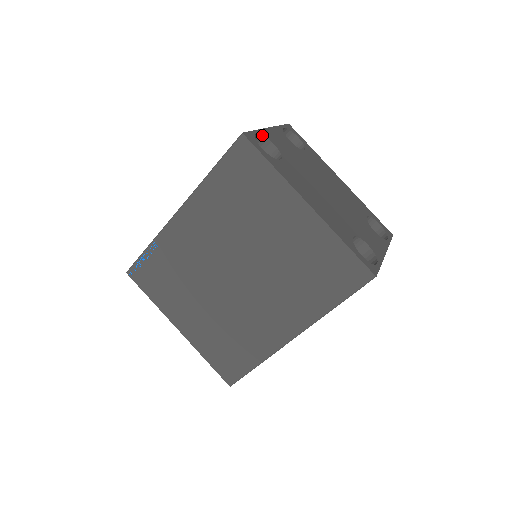
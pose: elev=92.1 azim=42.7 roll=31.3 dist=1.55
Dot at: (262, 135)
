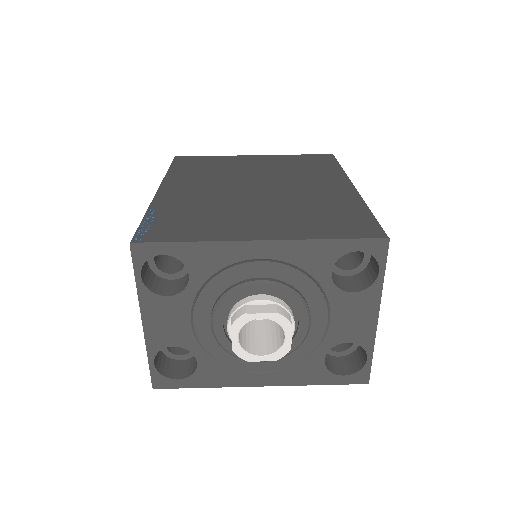
Dot at: occluded
